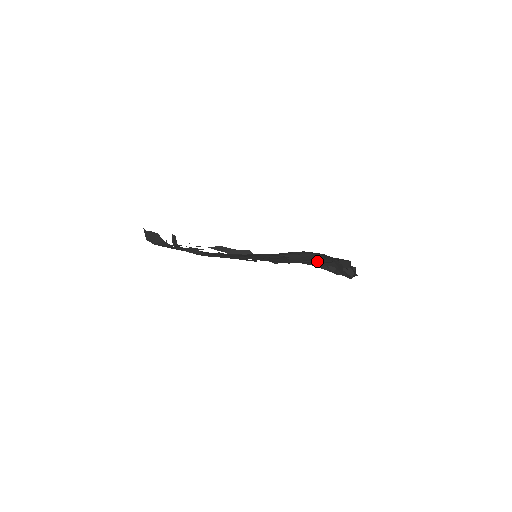
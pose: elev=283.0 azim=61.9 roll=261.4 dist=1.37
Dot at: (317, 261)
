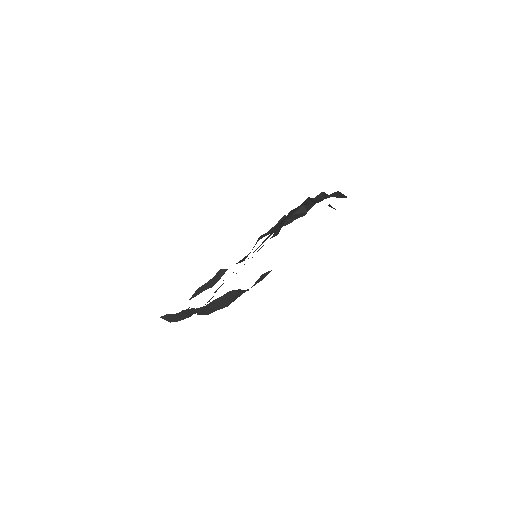
Dot at: (279, 224)
